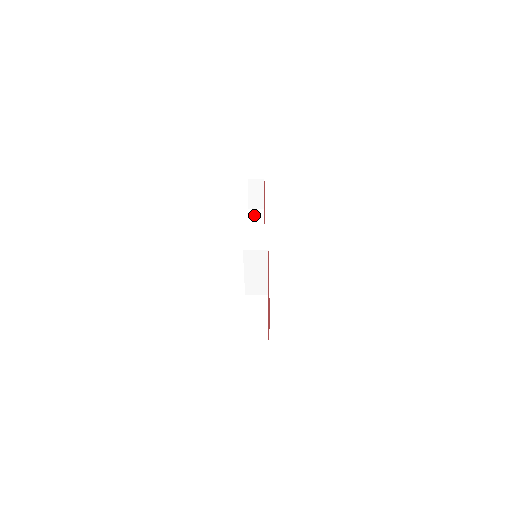
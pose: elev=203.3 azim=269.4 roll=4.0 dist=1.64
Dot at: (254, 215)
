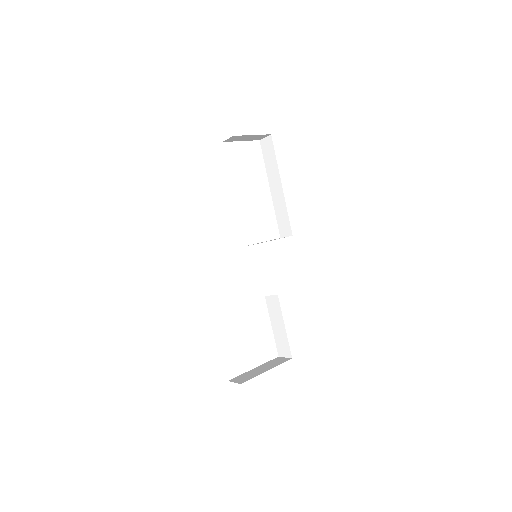
Dot at: (265, 149)
